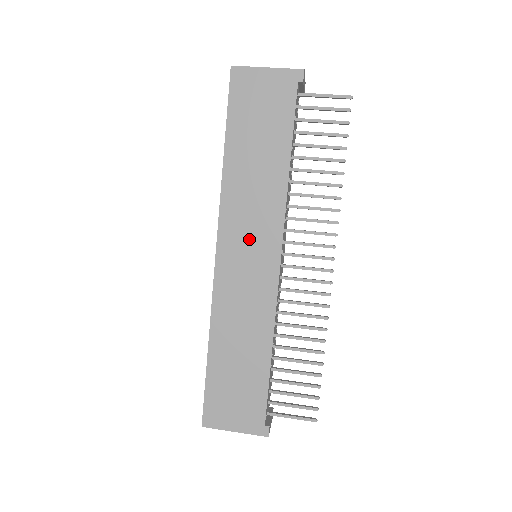
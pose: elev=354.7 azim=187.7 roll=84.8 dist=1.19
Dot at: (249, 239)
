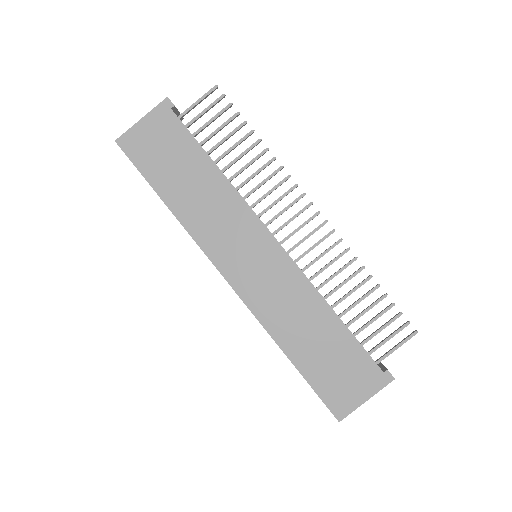
Dot at: (239, 246)
